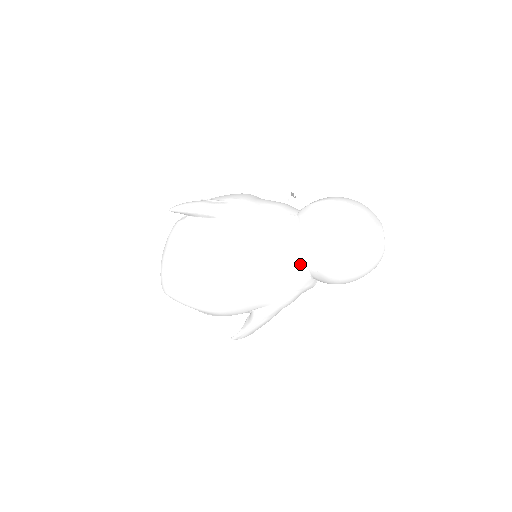
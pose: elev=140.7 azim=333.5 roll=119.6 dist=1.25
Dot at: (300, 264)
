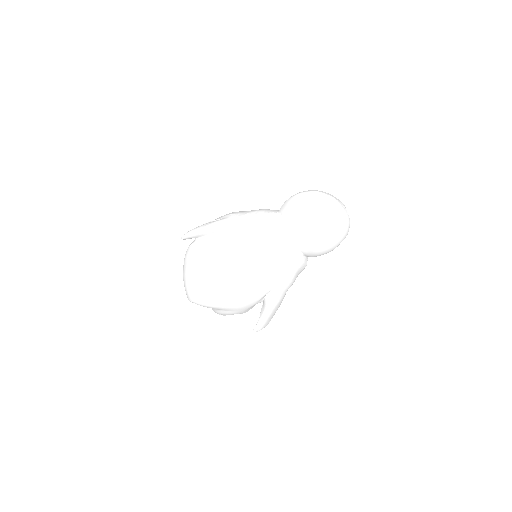
Dot at: (291, 244)
